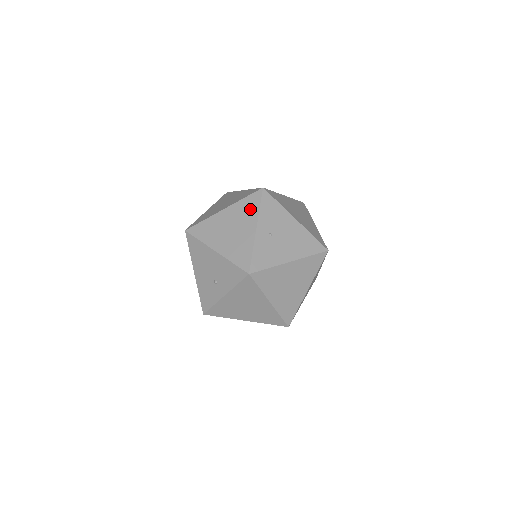
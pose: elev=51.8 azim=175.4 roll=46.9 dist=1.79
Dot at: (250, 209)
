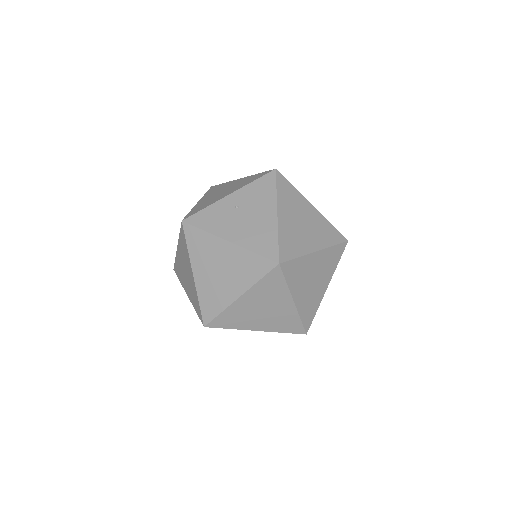
Dot at: (249, 181)
